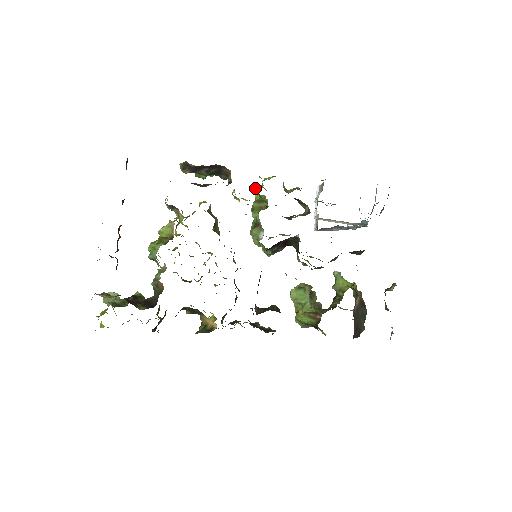
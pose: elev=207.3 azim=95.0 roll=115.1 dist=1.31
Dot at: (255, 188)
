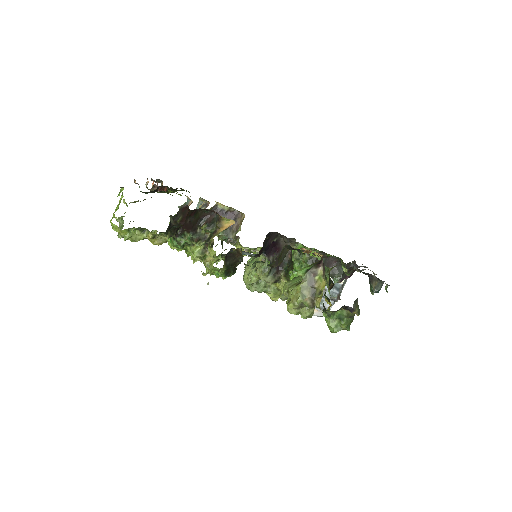
Dot at: occluded
